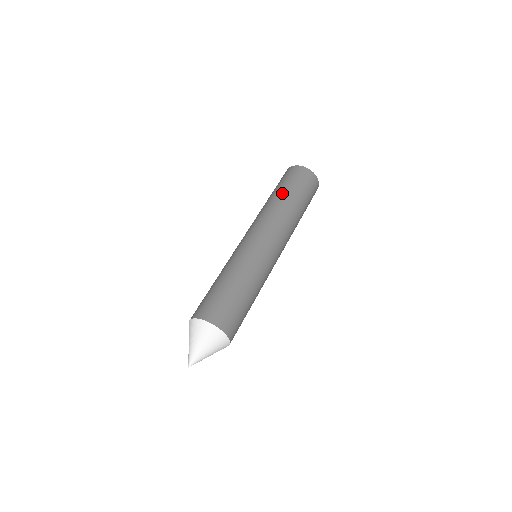
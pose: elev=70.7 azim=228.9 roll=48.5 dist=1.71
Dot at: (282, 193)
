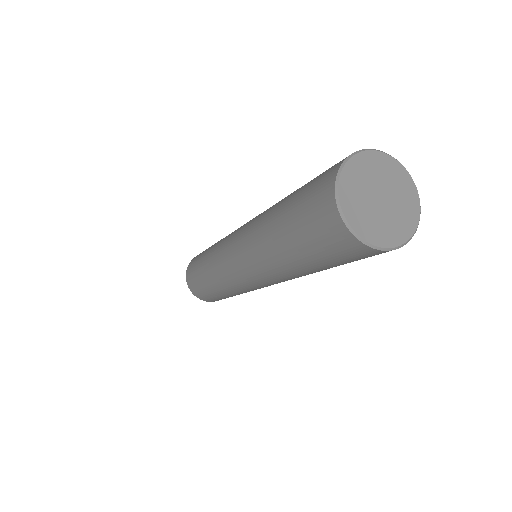
Dot at: (286, 253)
